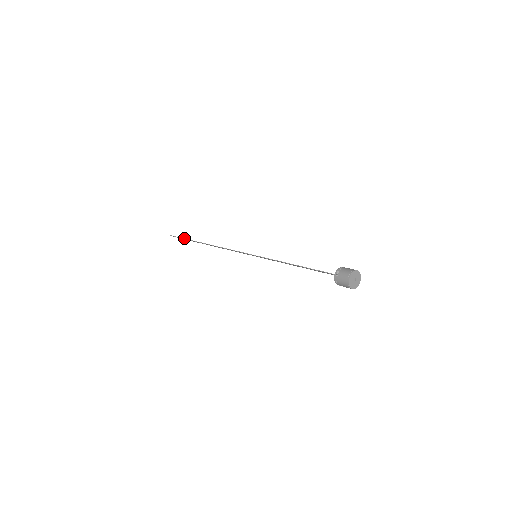
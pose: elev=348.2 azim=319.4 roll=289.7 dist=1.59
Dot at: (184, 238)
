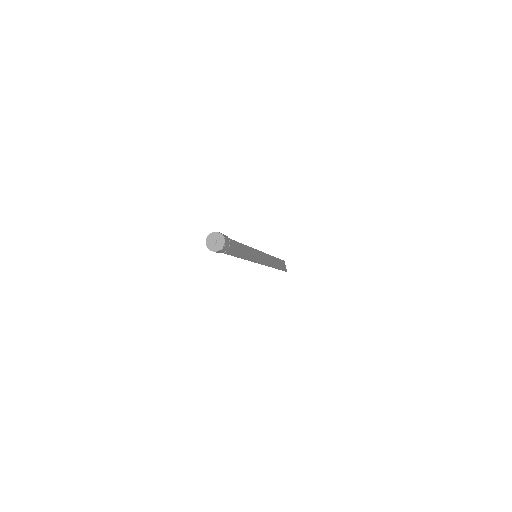
Dot at: occluded
